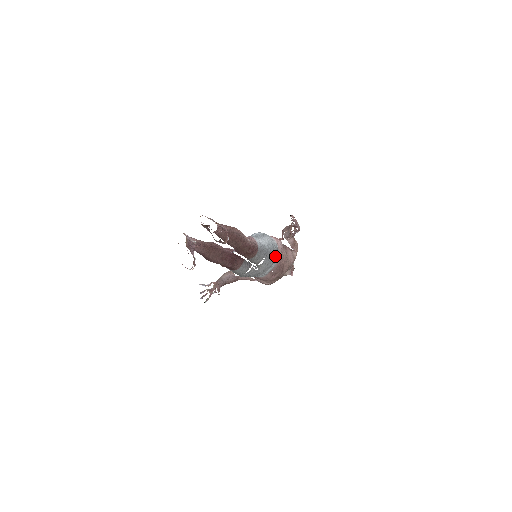
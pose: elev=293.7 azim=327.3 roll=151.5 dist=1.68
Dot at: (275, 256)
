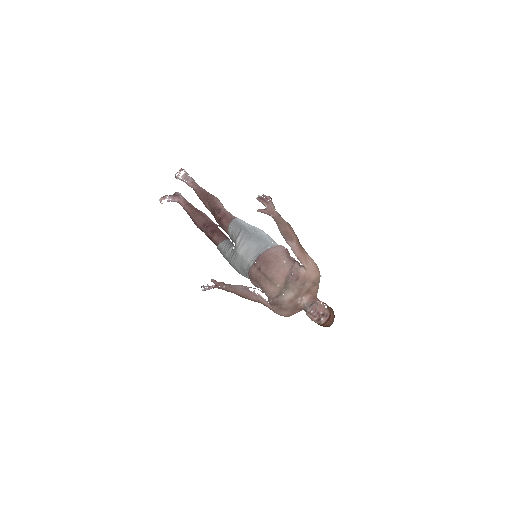
Dot at: (260, 245)
